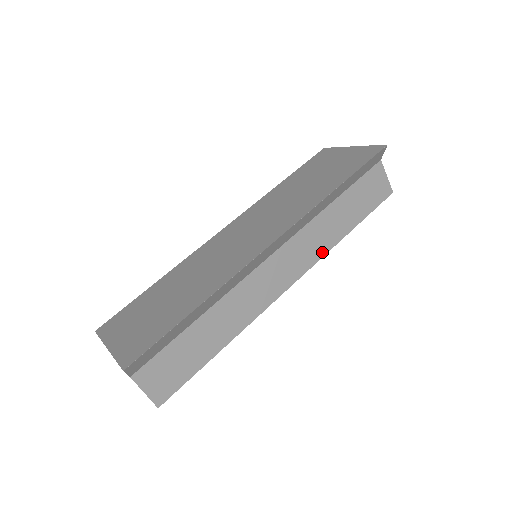
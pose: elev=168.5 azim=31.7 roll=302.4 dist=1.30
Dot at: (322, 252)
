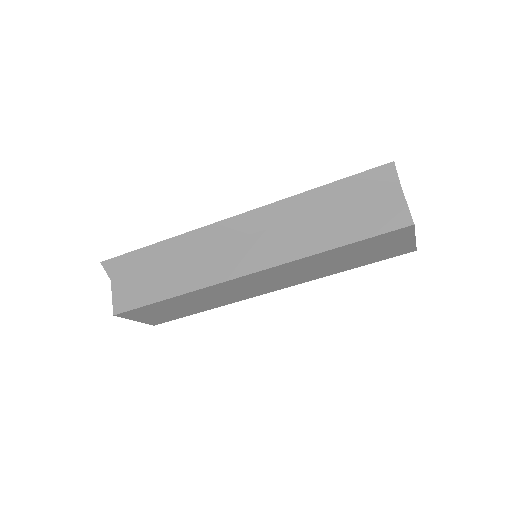
Dot at: (295, 256)
